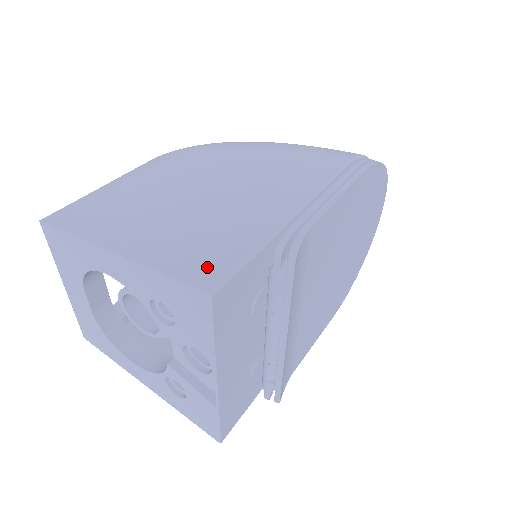
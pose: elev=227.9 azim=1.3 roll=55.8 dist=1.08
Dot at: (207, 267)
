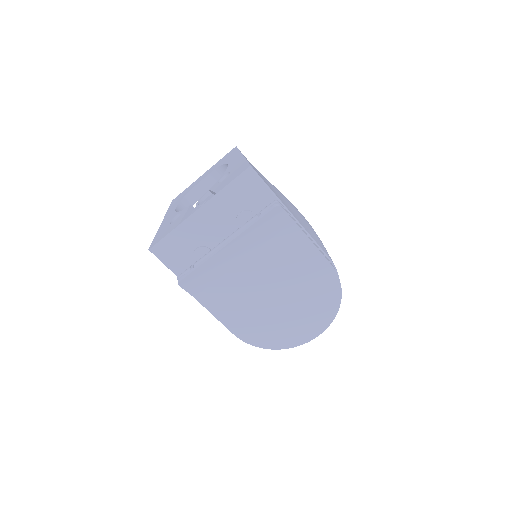
Dot at: occluded
